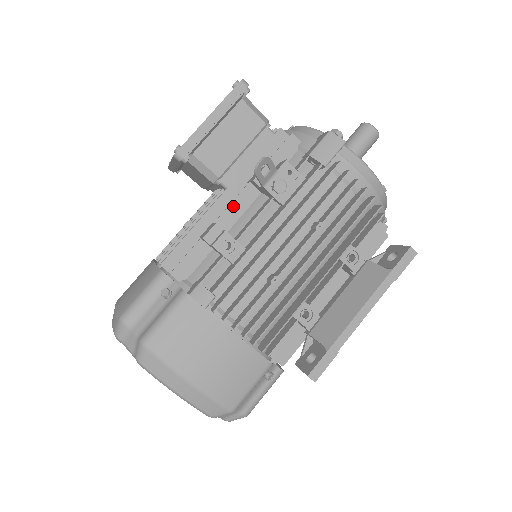
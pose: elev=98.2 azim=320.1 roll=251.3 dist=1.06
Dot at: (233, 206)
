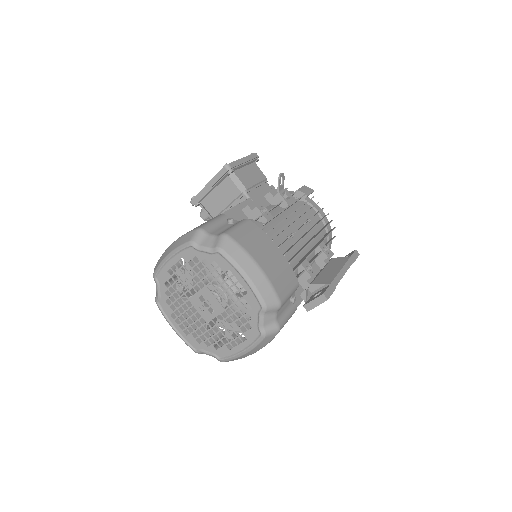
Dot at: (257, 203)
